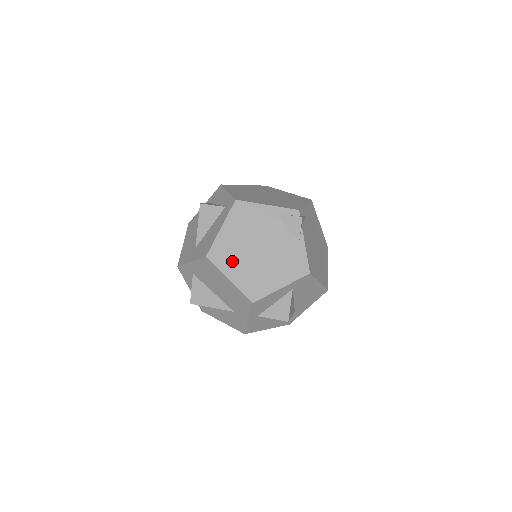
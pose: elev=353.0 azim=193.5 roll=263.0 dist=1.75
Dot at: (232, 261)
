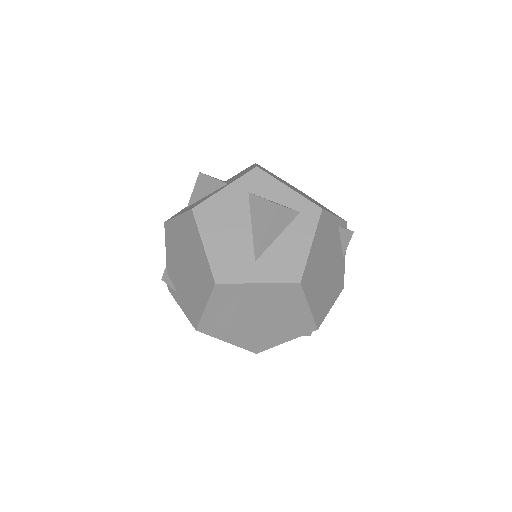
Dot at: (313, 285)
